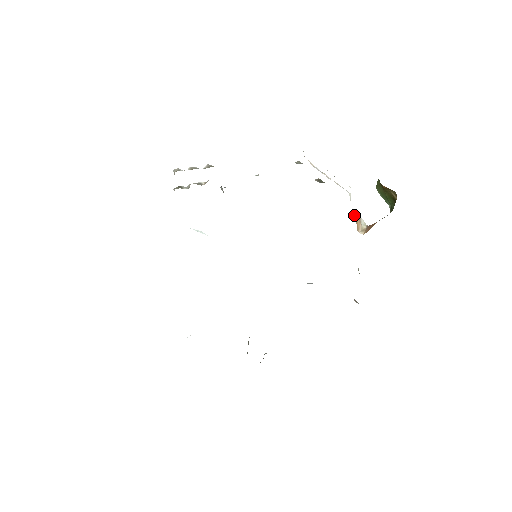
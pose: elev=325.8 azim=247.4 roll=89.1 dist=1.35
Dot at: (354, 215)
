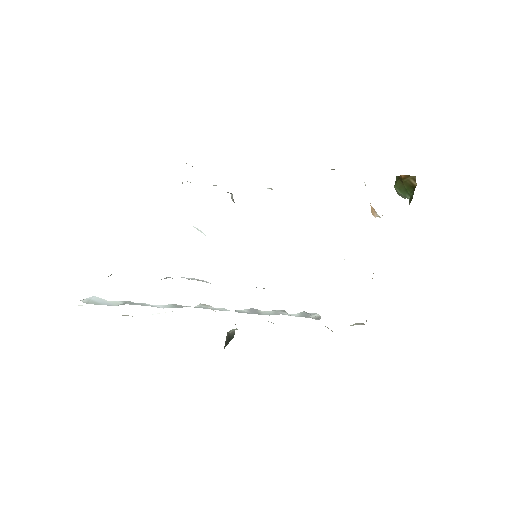
Dot at: occluded
